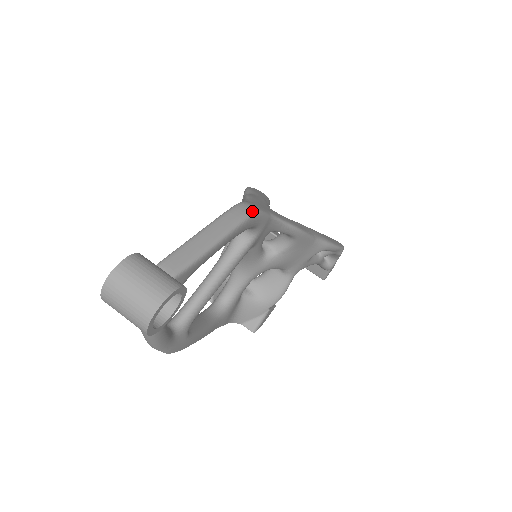
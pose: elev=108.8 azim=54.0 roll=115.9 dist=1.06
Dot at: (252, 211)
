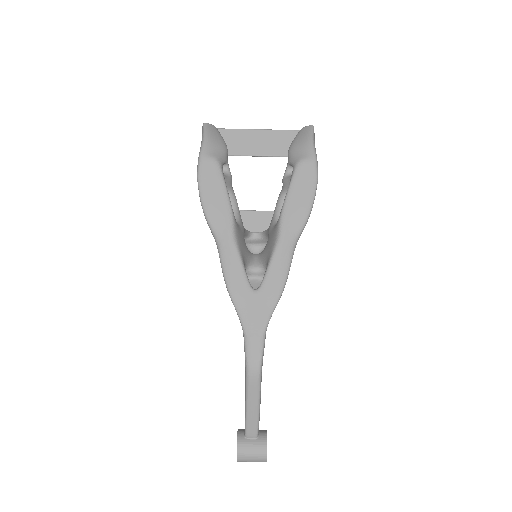
Dot at: (259, 372)
